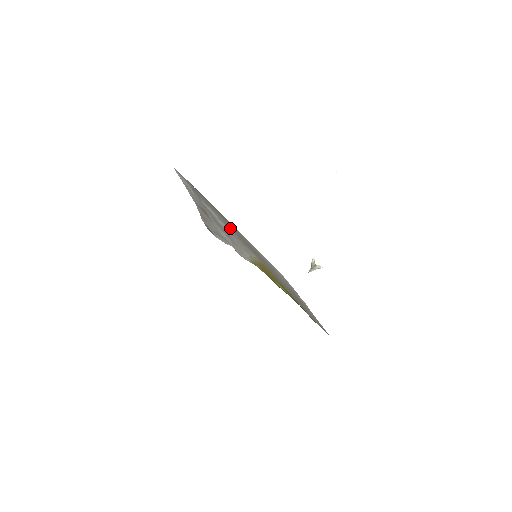
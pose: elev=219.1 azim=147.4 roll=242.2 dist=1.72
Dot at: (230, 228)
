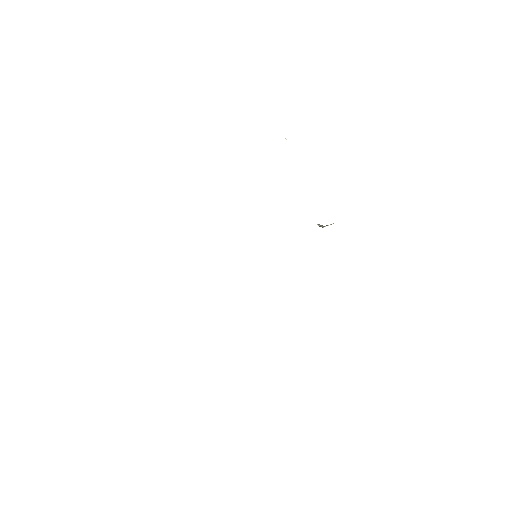
Dot at: occluded
